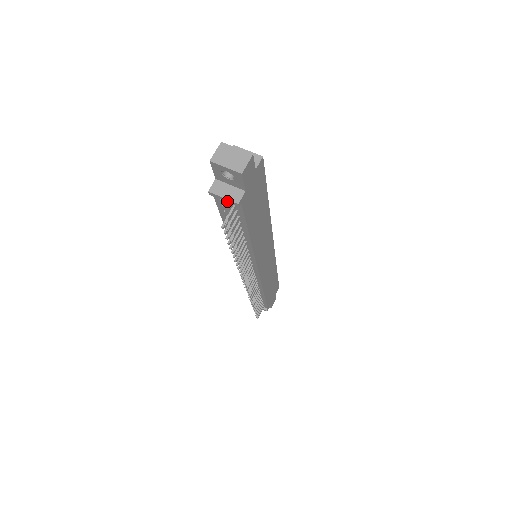
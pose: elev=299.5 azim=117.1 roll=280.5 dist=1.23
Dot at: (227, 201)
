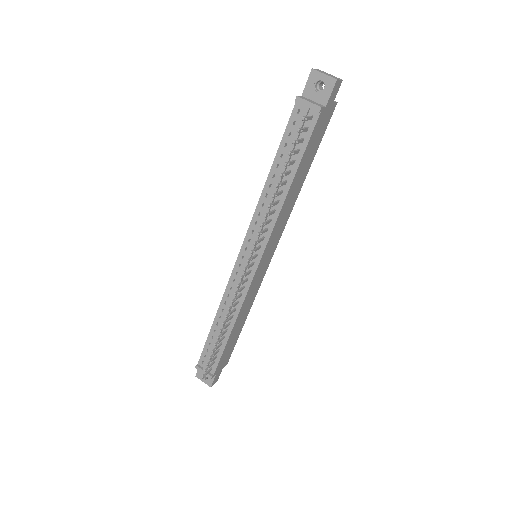
Dot at: (310, 106)
